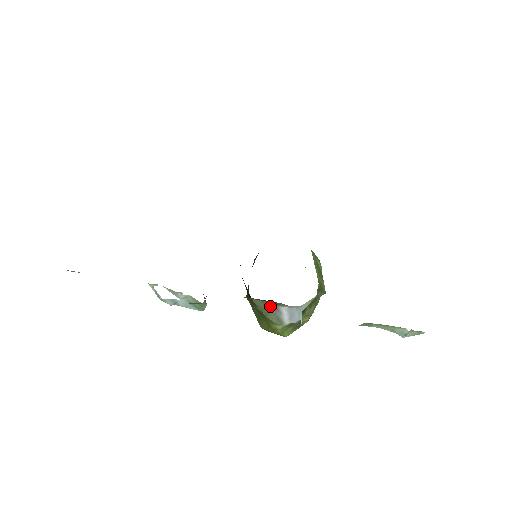
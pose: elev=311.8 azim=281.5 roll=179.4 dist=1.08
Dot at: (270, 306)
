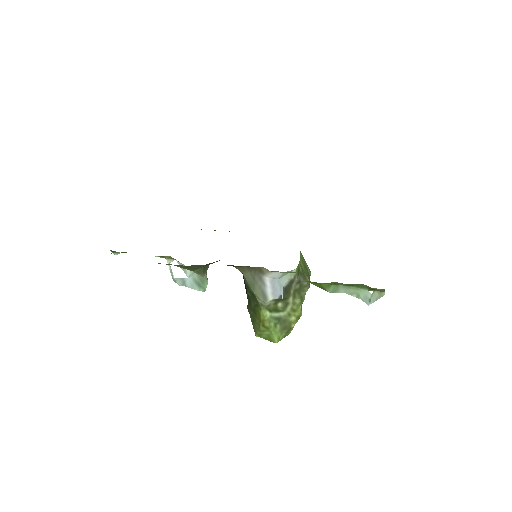
Dot at: (256, 277)
